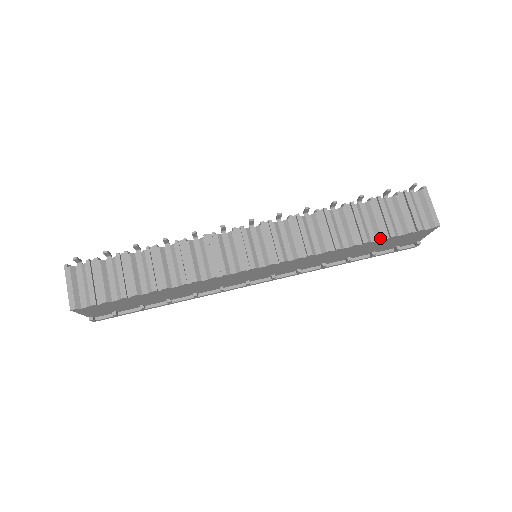
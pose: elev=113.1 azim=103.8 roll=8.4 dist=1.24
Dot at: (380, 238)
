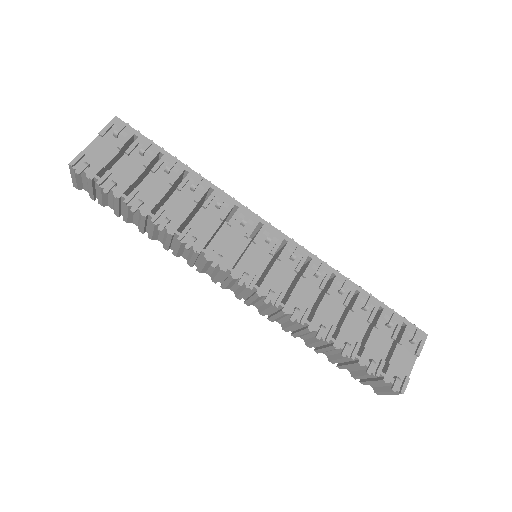
Dot at: (329, 360)
